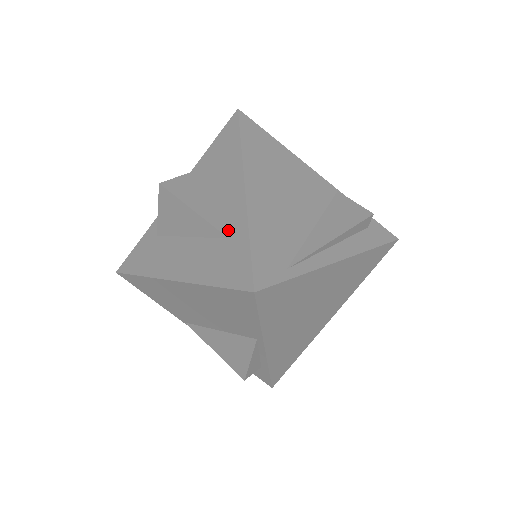
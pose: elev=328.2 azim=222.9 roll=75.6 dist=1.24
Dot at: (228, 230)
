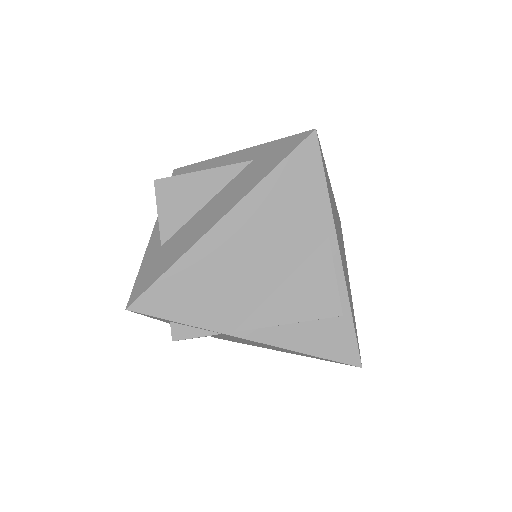
Dot at: (246, 161)
